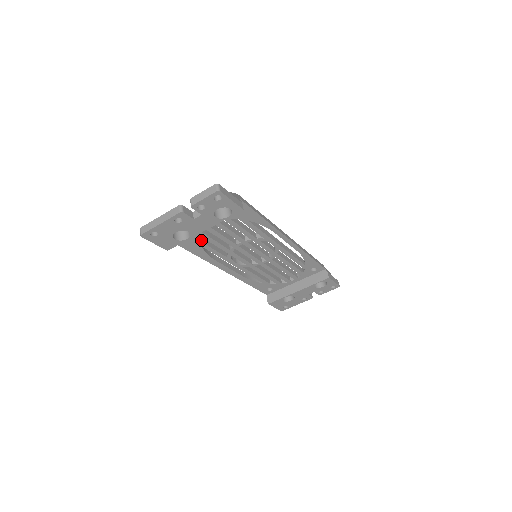
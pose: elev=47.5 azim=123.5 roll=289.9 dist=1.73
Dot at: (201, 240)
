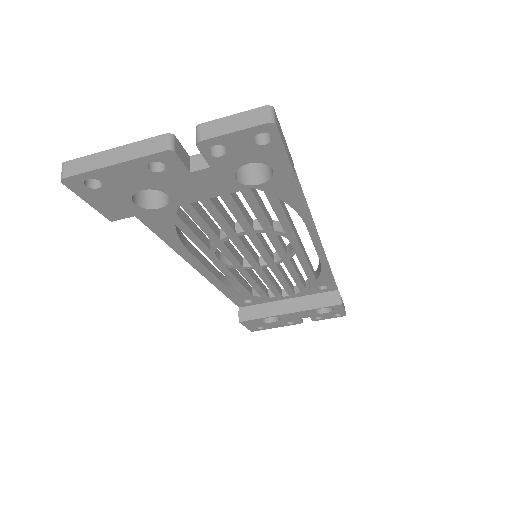
Dot at: (178, 213)
